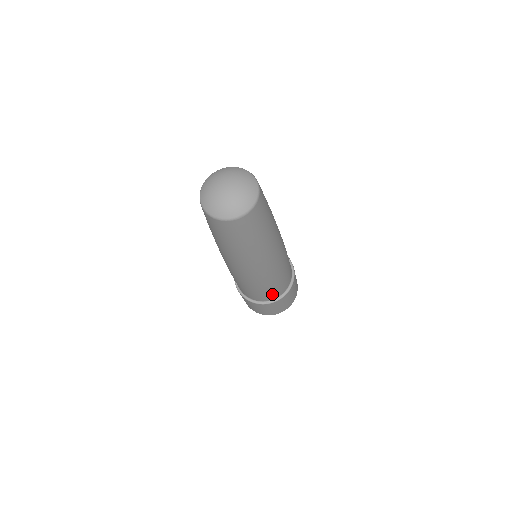
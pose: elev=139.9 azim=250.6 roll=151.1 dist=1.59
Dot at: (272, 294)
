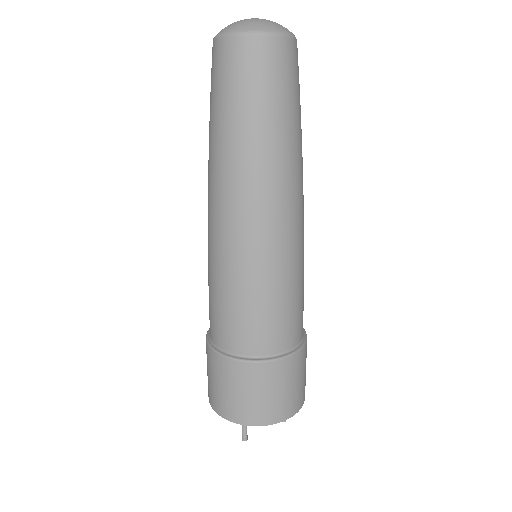
Dot at: (290, 326)
